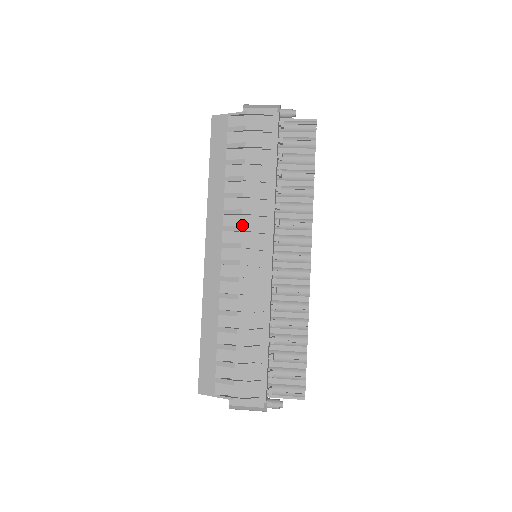
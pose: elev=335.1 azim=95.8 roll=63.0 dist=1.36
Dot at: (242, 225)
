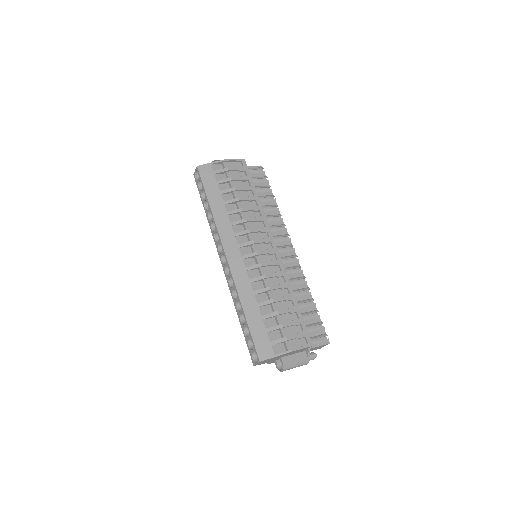
Dot at: (248, 229)
